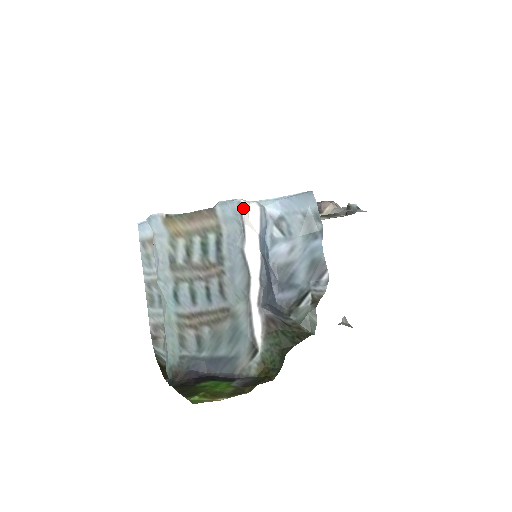
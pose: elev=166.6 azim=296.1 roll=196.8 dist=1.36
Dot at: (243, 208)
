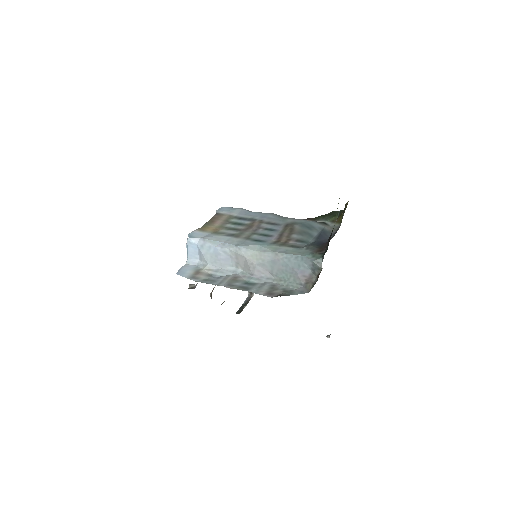
Dot at: occluded
